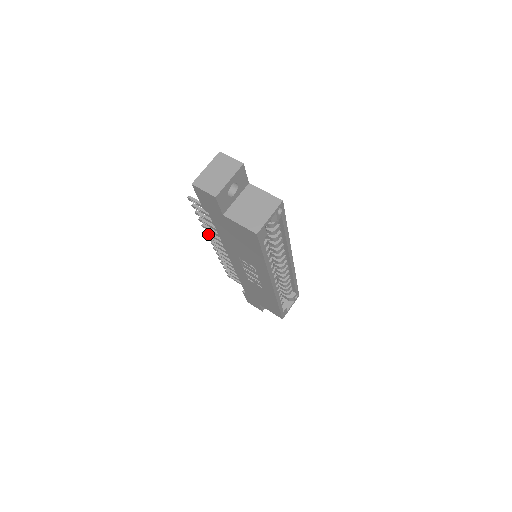
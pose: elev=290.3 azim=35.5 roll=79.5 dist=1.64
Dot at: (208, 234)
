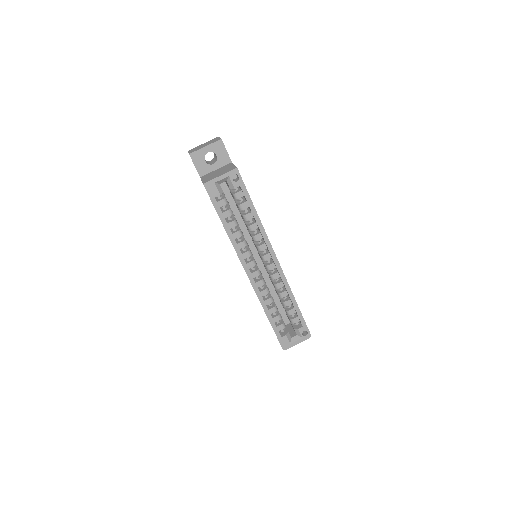
Dot at: occluded
